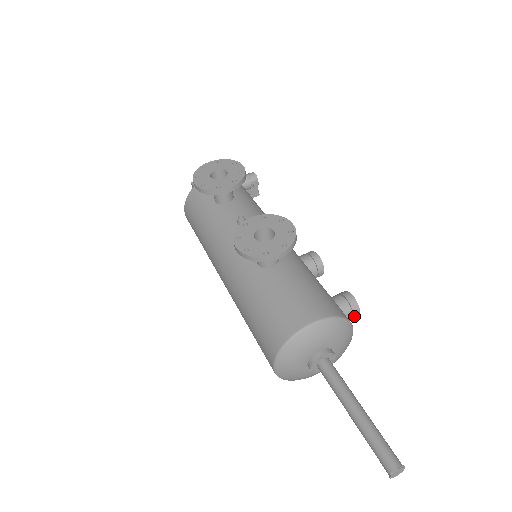
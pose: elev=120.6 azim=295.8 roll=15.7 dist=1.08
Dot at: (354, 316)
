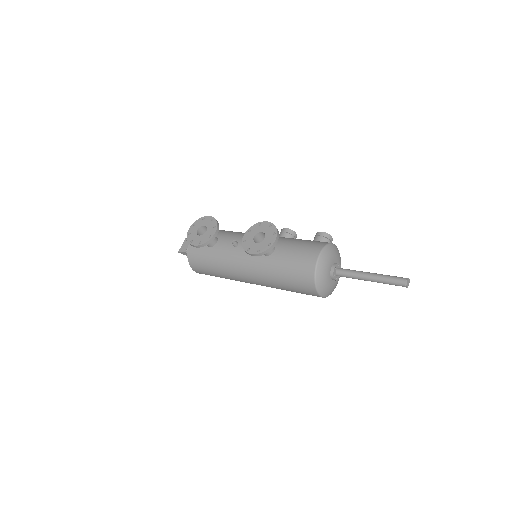
Dot at: (331, 241)
